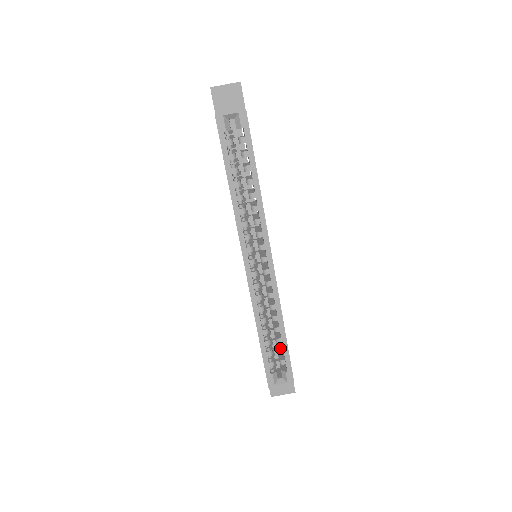
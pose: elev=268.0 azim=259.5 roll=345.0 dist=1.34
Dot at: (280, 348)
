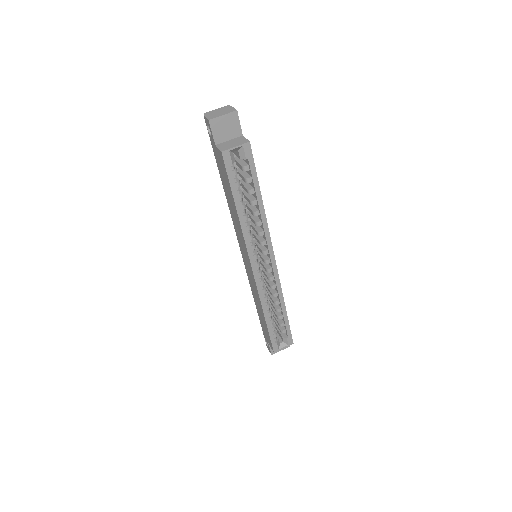
Dot at: (281, 322)
